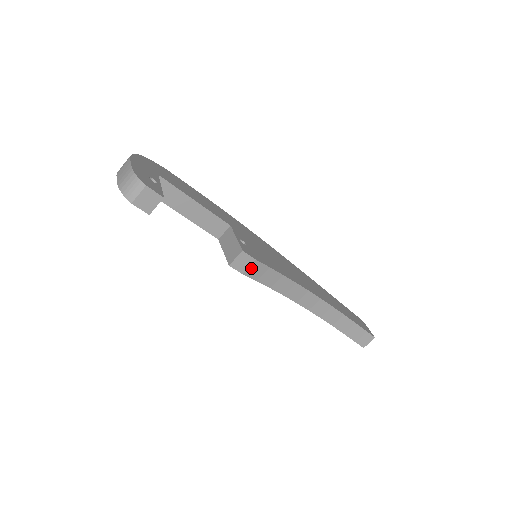
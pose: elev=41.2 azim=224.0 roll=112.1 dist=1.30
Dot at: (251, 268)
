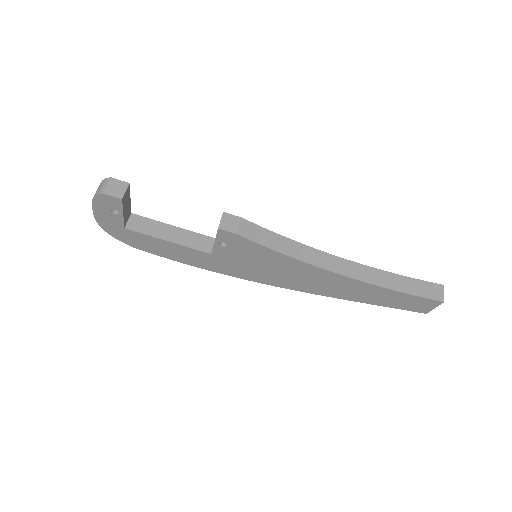
Dot at: (242, 228)
